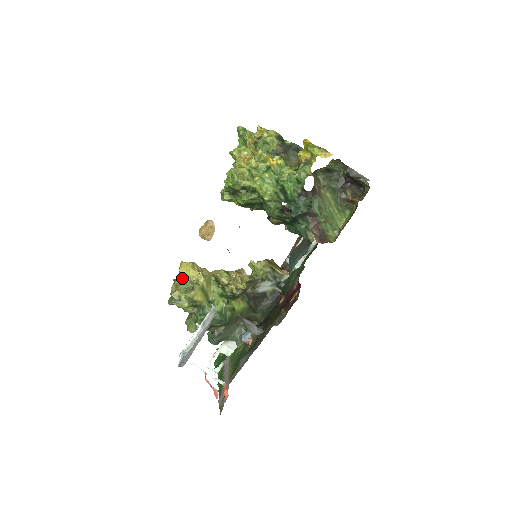
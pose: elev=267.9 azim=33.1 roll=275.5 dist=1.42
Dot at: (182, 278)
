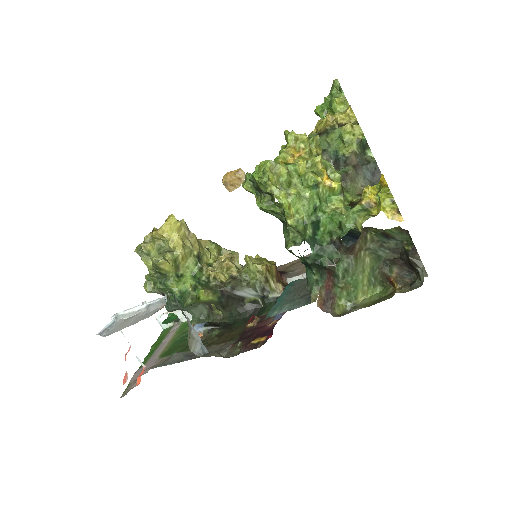
Dot at: (161, 234)
